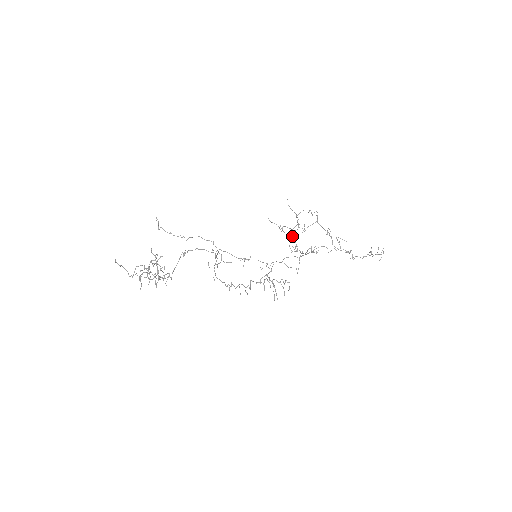
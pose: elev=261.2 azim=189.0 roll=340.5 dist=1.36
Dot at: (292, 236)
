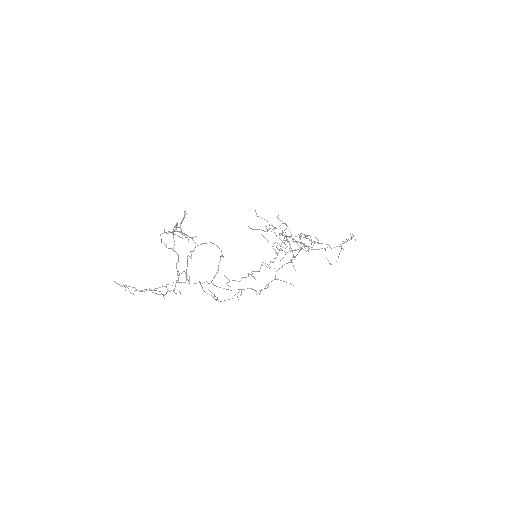
Dot at: (274, 243)
